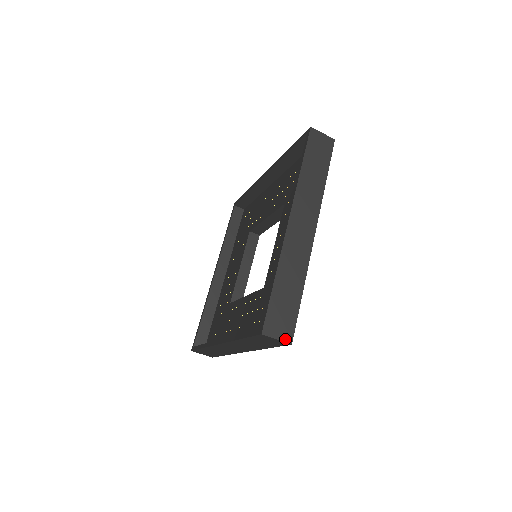
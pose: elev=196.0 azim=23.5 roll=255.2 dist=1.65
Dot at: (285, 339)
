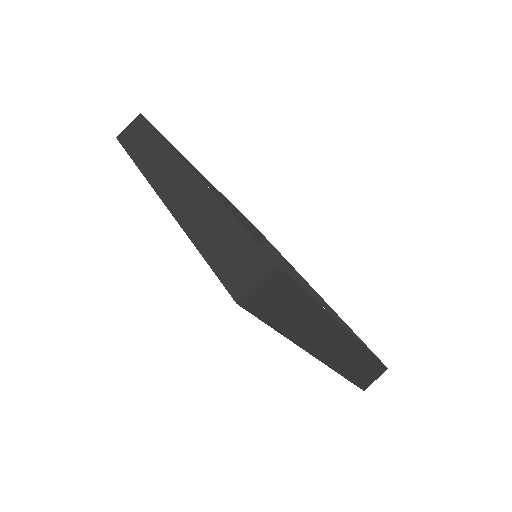
Dot at: (381, 374)
